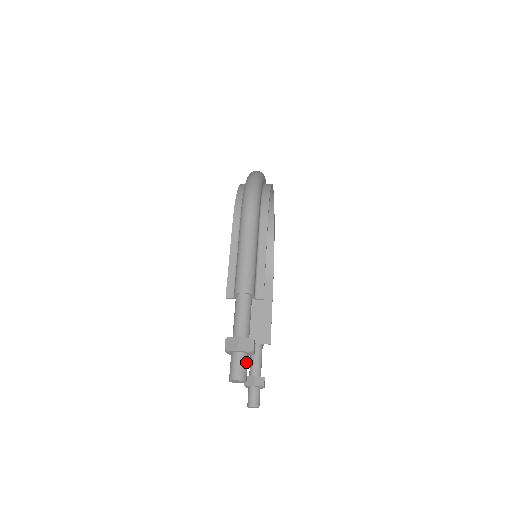
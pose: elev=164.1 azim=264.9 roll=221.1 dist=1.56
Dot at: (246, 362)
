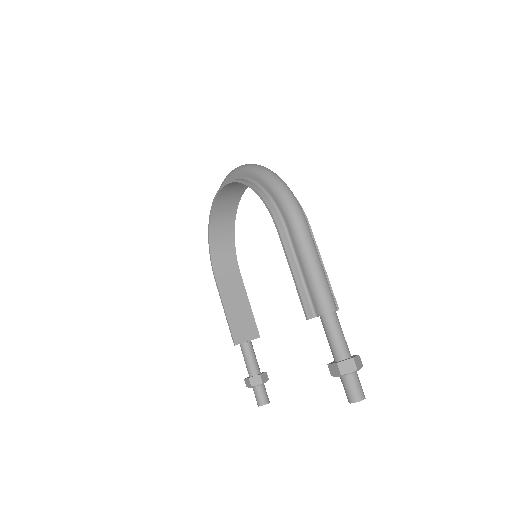
Dot at: occluded
